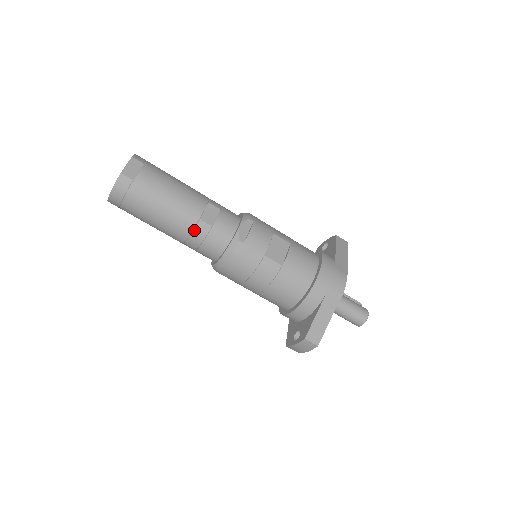
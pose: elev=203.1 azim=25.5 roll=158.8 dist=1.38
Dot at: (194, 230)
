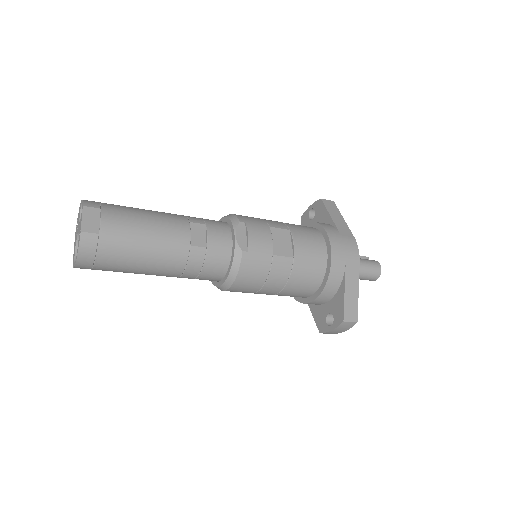
Dot at: (189, 260)
